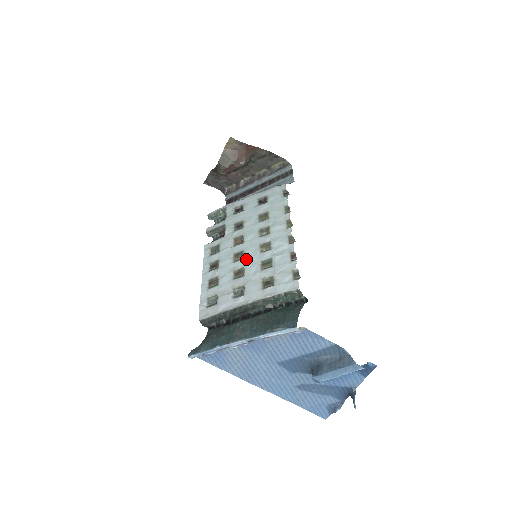
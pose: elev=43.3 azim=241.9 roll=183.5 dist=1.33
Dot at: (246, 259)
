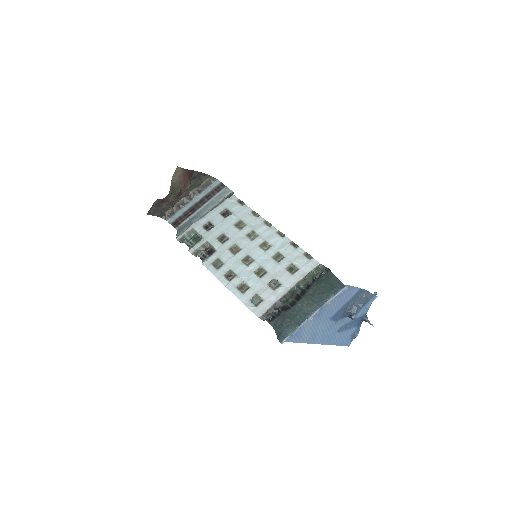
Dot at: (257, 260)
